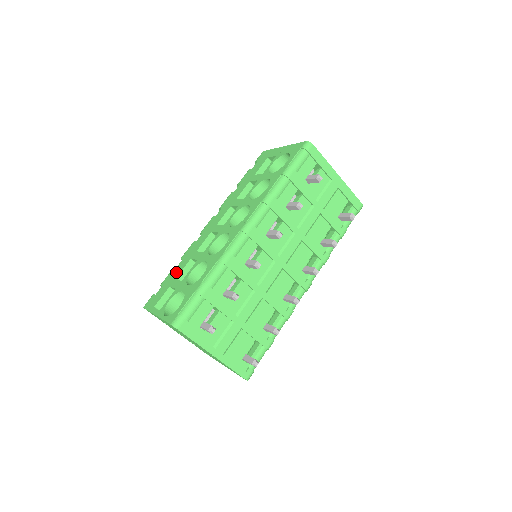
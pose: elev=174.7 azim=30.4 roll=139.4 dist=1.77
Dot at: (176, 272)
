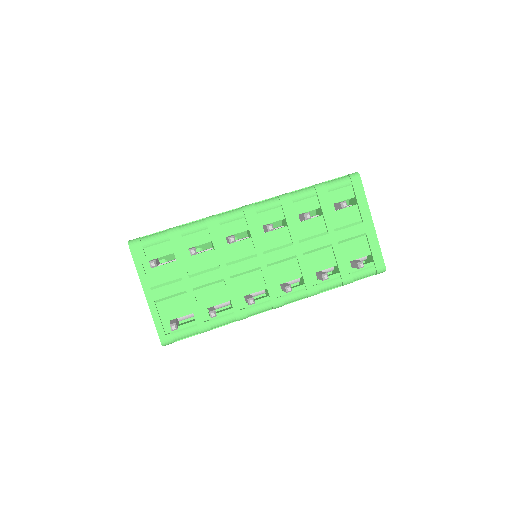
Dot at: occluded
